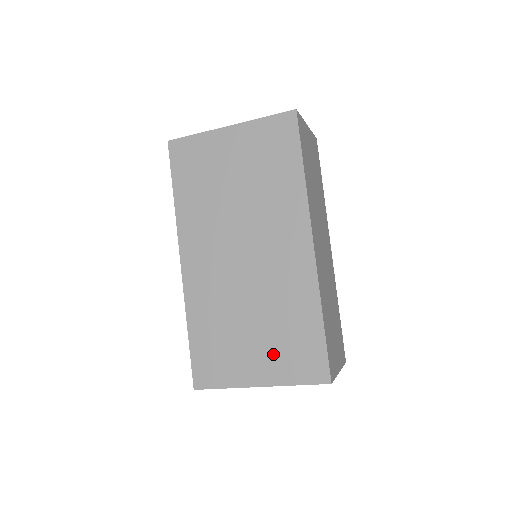
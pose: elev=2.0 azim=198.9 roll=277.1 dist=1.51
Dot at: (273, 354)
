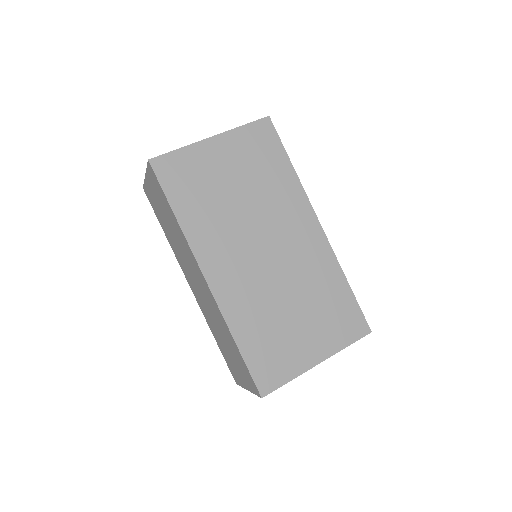
Dot at: (321, 329)
